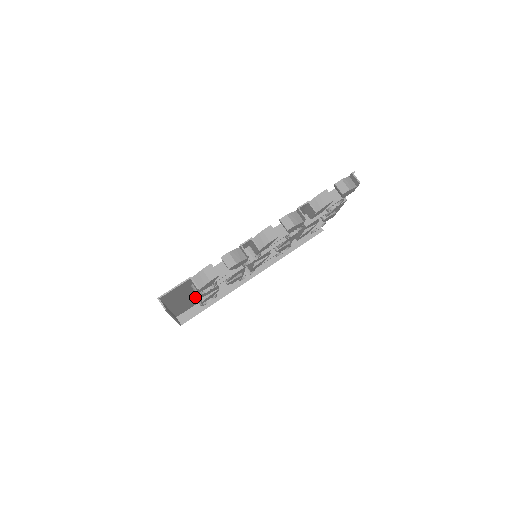
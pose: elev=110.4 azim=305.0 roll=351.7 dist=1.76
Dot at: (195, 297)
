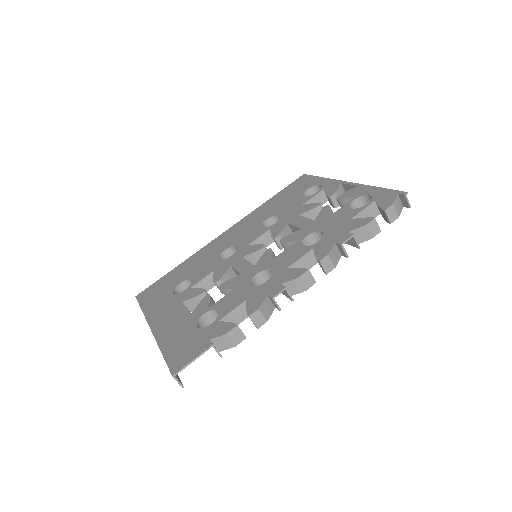
Dot at: (174, 296)
